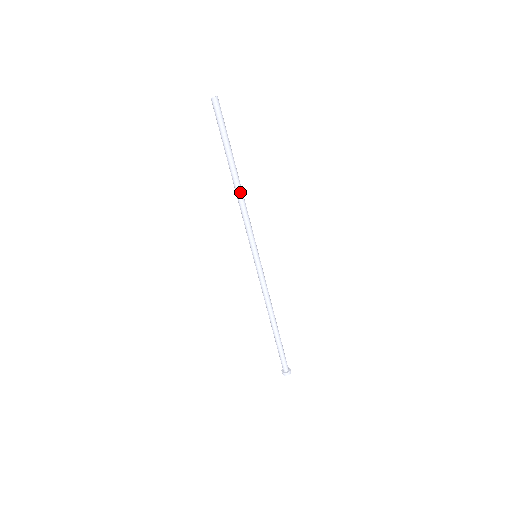
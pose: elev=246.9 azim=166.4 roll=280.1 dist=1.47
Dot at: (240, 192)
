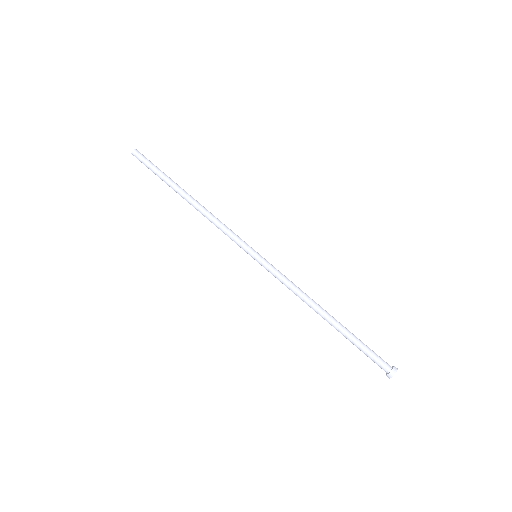
Dot at: (202, 206)
